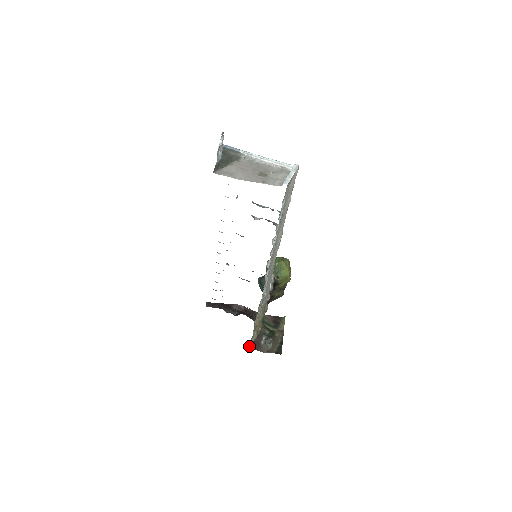
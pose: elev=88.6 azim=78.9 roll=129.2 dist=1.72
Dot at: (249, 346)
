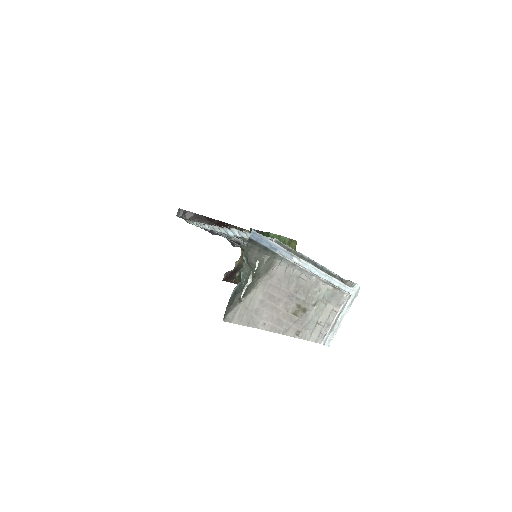
Dot at: occluded
